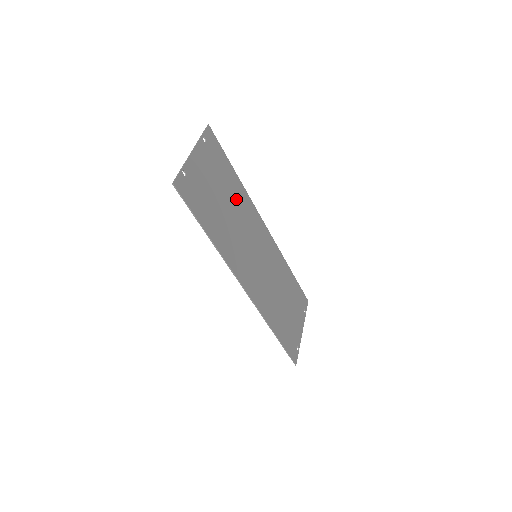
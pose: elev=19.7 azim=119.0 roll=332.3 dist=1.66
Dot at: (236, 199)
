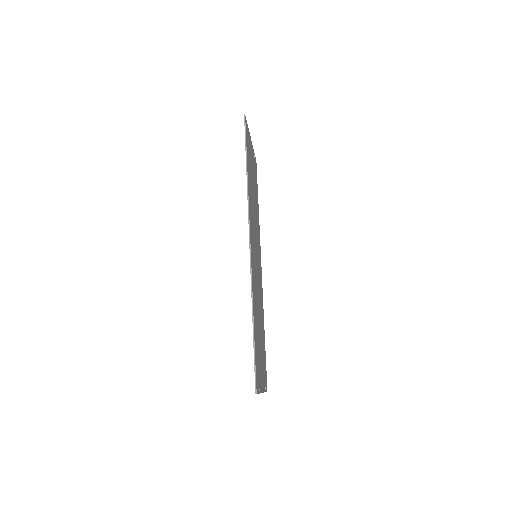
Dot at: (256, 209)
